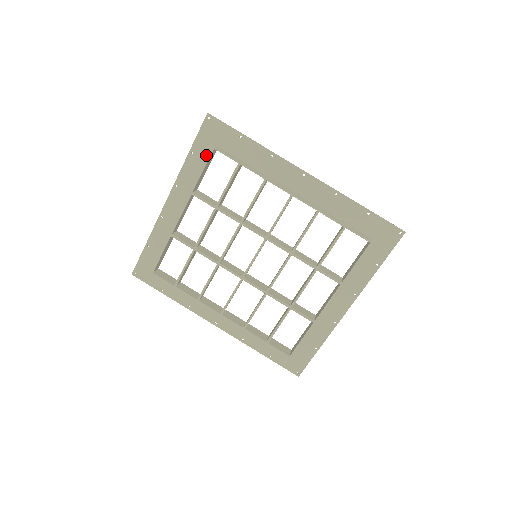
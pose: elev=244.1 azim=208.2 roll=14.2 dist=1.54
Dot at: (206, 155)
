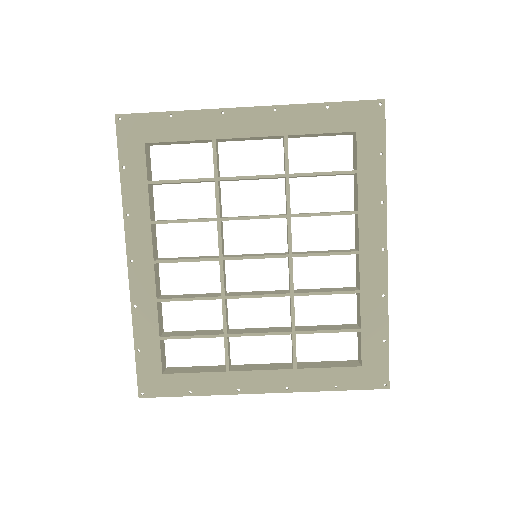
Dot at: (336, 125)
